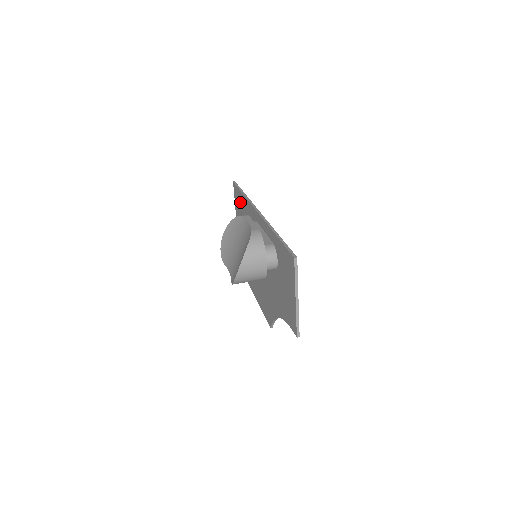
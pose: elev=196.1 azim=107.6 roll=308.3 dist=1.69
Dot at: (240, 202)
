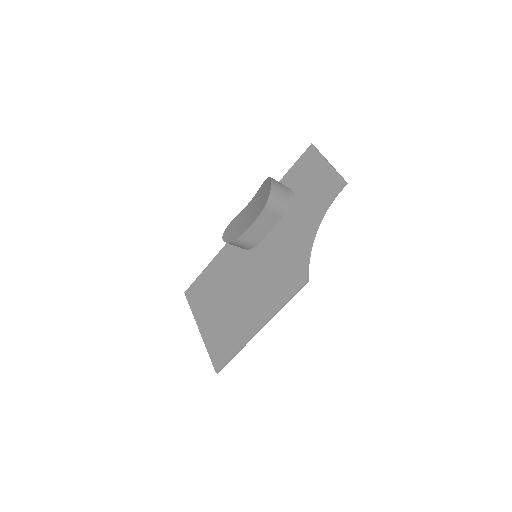
Dot at: (205, 281)
